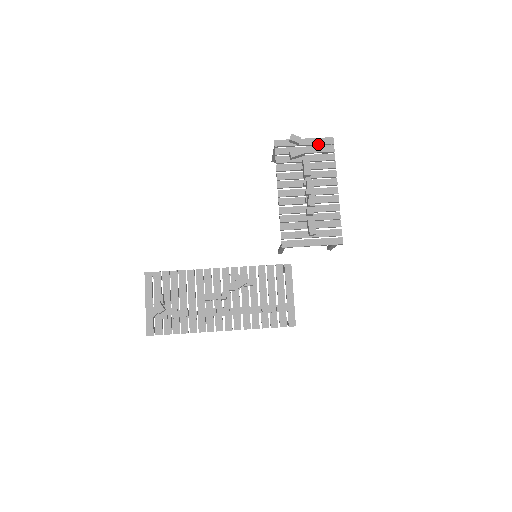
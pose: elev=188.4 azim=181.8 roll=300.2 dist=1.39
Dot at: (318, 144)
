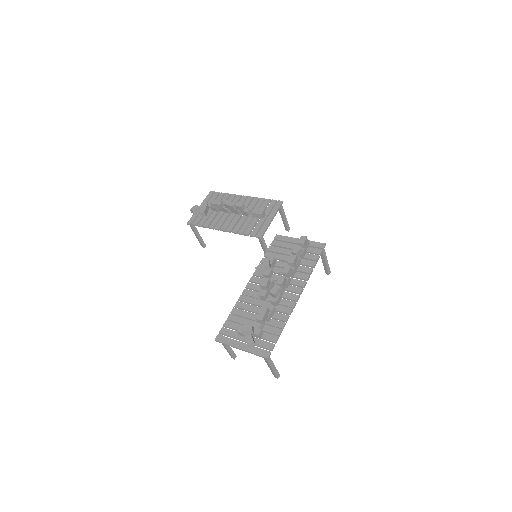
Dot at: (208, 200)
